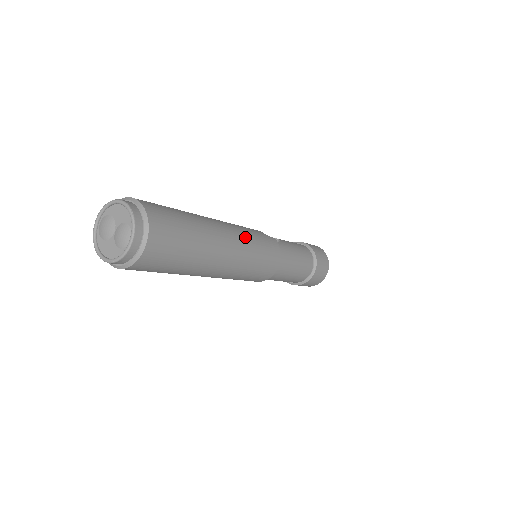
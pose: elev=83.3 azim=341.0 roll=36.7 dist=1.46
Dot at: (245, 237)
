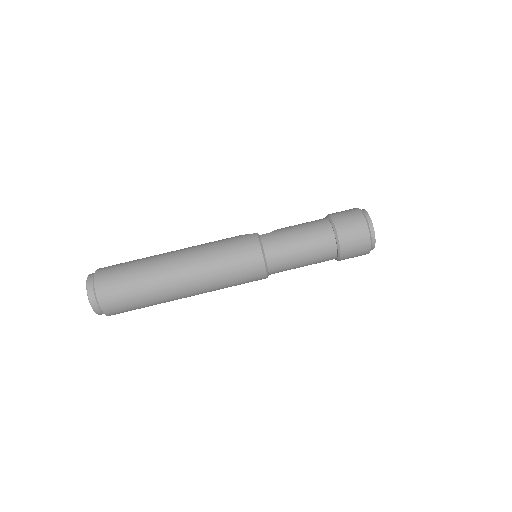
Dot at: (204, 250)
